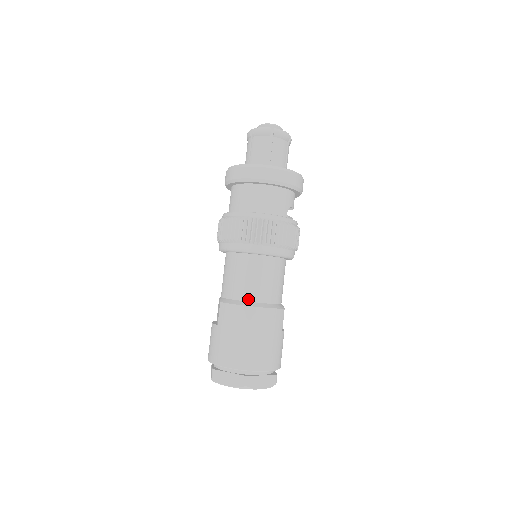
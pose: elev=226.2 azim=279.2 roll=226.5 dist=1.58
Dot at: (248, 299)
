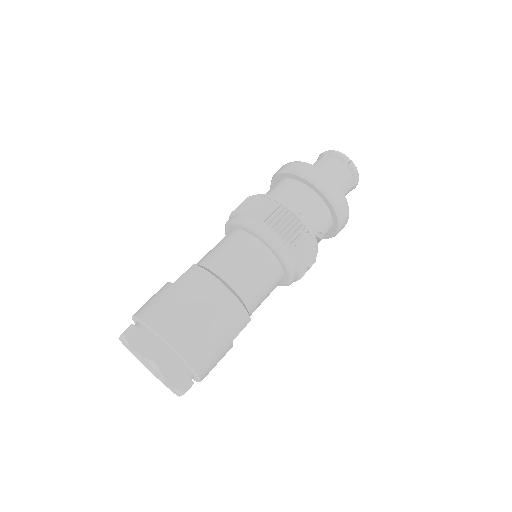
Dot at: (225, 278)
